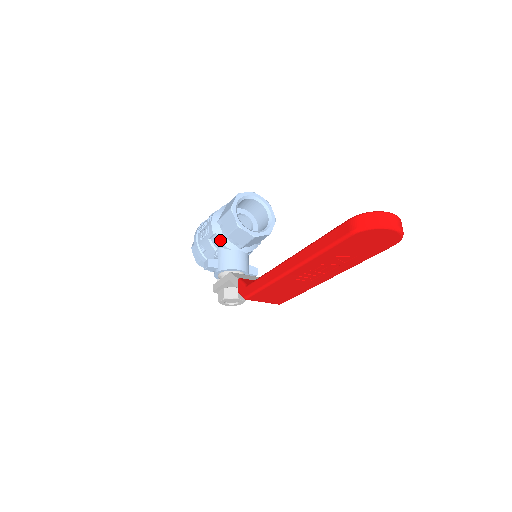
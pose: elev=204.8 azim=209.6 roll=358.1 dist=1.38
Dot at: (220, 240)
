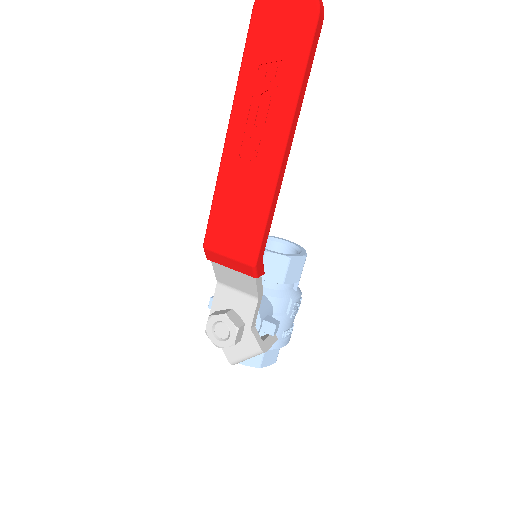
Dot at: occluded
